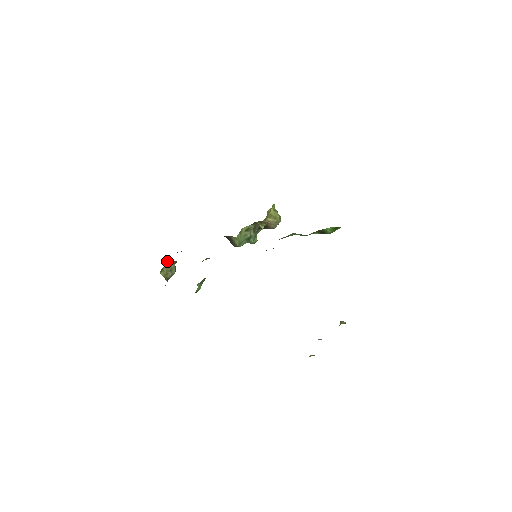
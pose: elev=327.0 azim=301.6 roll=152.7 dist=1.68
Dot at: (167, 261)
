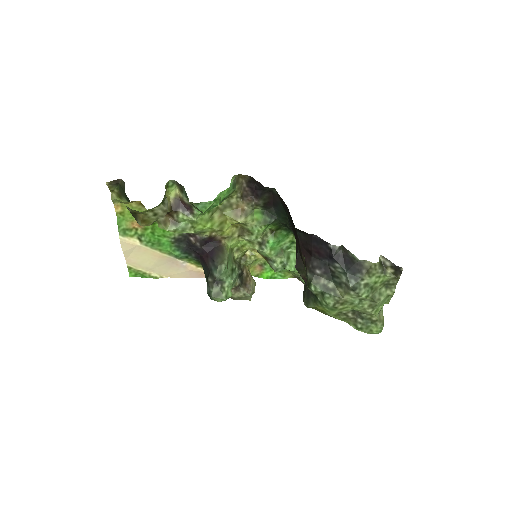
Dot at: (168, 195)
